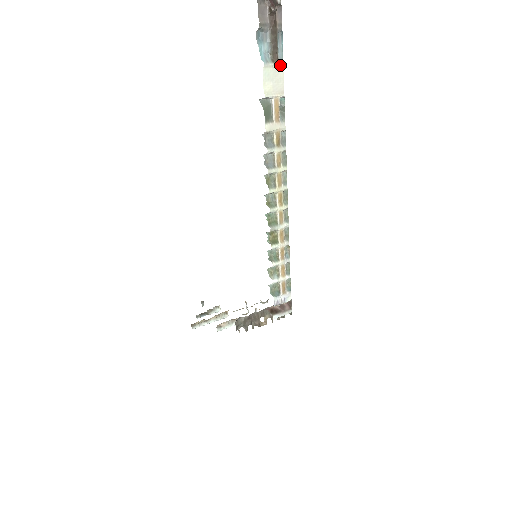
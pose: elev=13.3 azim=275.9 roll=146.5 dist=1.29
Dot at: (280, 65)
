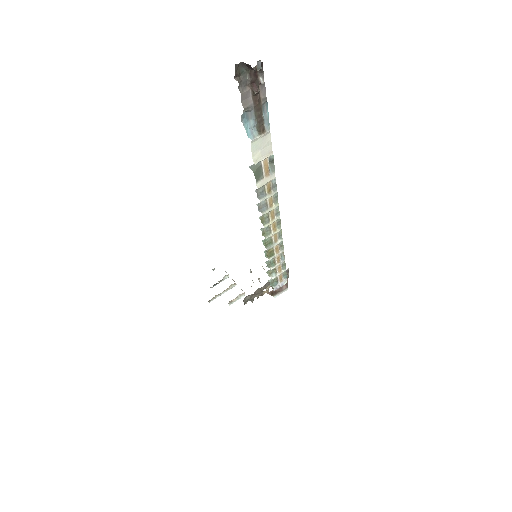
Dot at: (267, 133)
